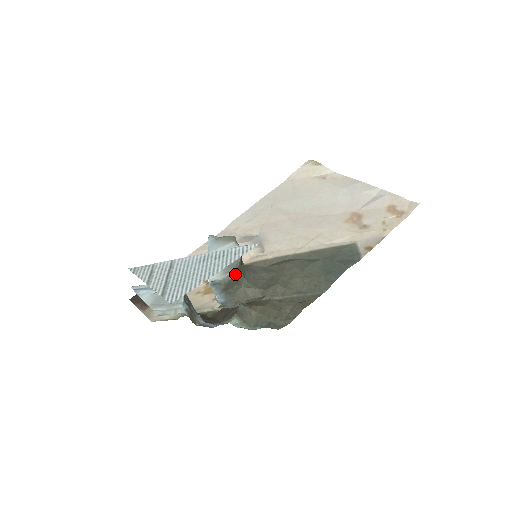
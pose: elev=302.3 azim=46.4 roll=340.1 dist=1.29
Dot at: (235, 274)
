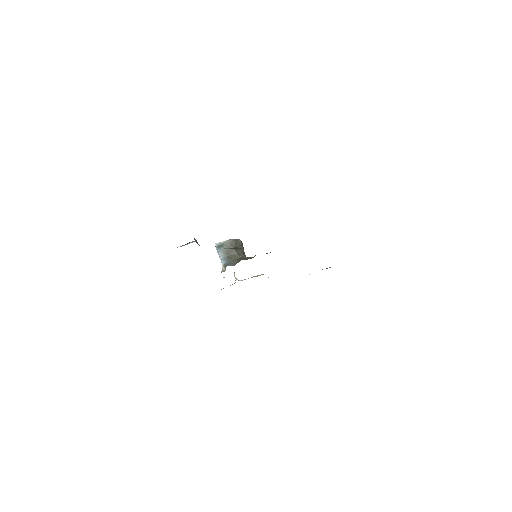
Dot at: (234, 241)
